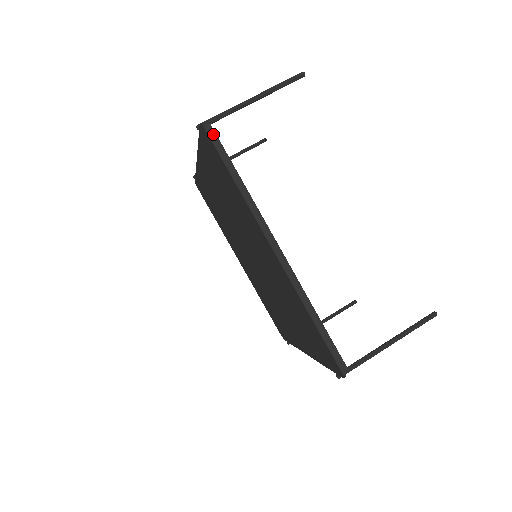
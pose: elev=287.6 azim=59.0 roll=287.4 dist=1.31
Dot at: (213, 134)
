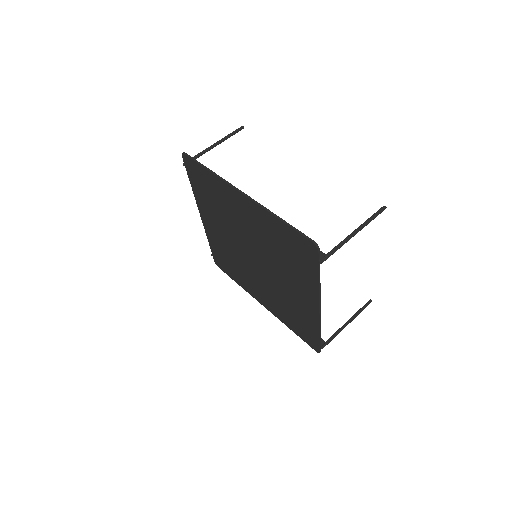
Dot at: occluded
